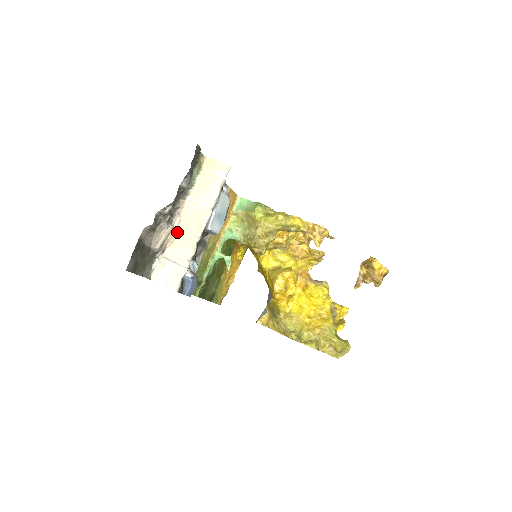
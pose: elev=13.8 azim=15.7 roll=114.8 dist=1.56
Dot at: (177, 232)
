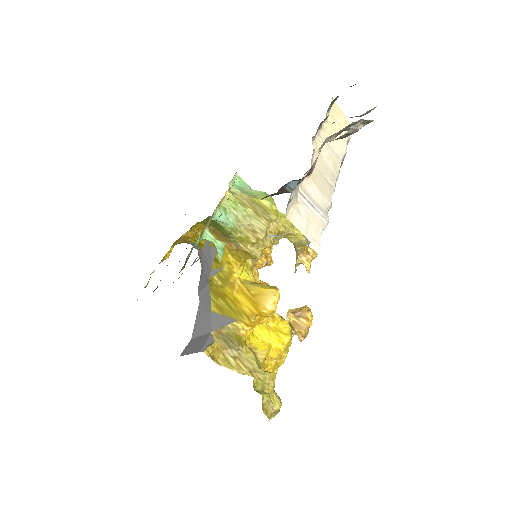
Dot at: (311, 165)
